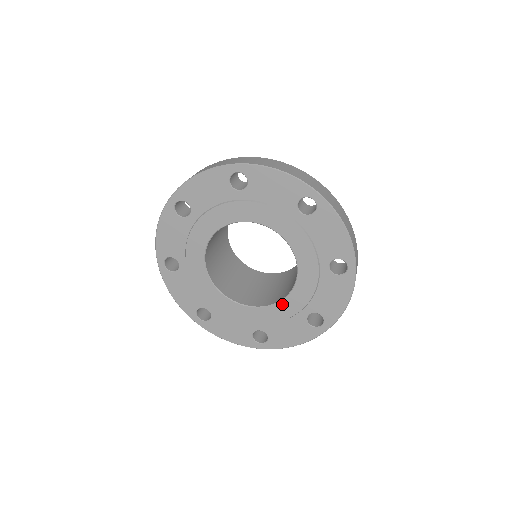
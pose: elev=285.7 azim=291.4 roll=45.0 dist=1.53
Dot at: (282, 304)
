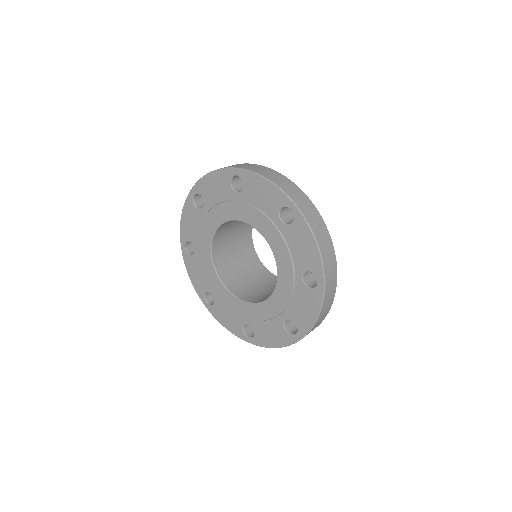
Dot at: (265, 304)
